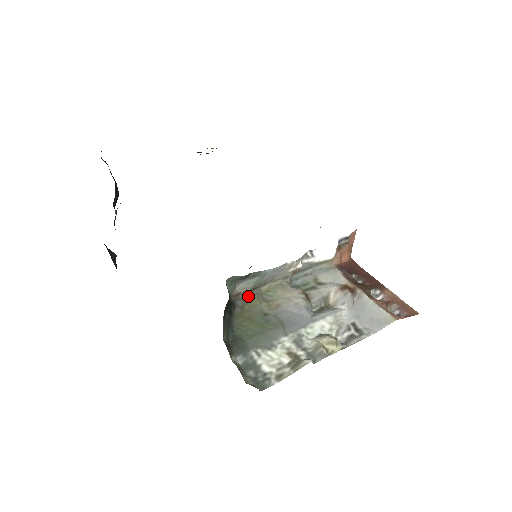
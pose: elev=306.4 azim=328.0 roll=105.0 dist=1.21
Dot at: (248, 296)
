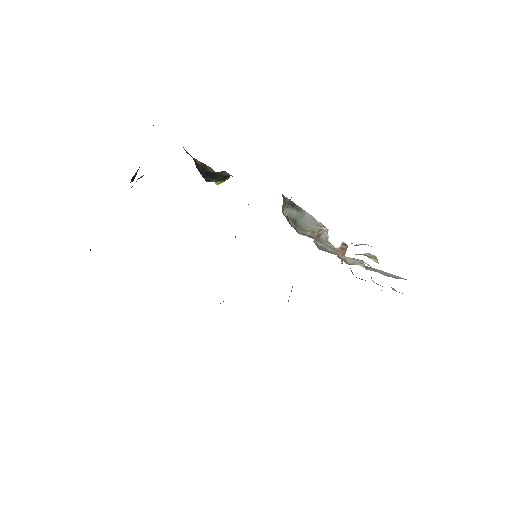
Dot at: (291, 224)
